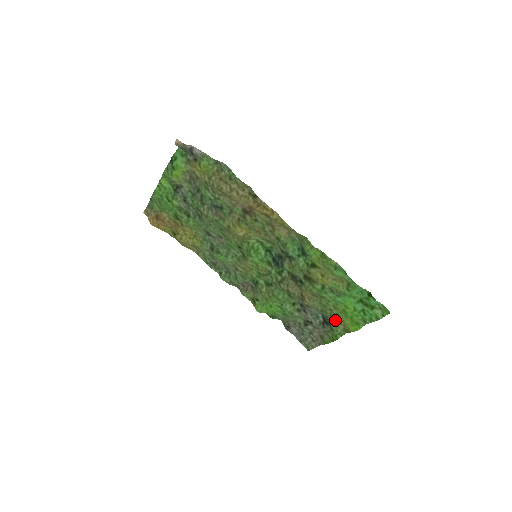
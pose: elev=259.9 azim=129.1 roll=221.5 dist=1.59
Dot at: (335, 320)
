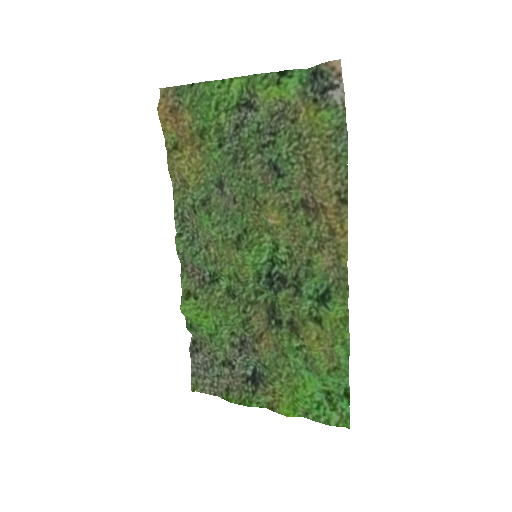
Dot at: (272, 388)
